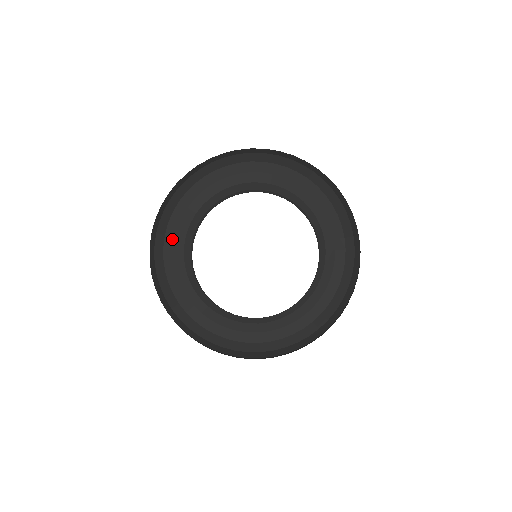
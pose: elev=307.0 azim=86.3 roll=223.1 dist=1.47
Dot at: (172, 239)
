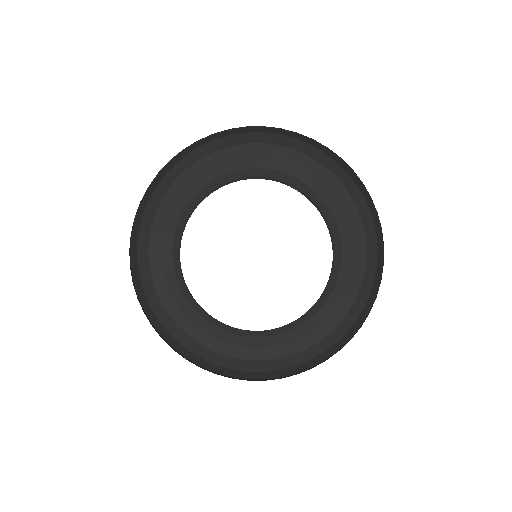
Dot at: (178, 191)
